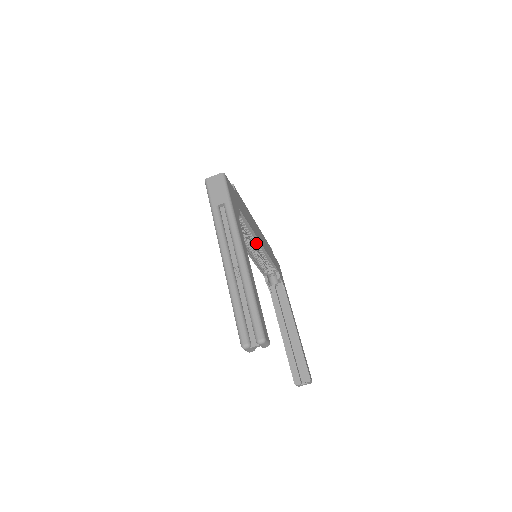
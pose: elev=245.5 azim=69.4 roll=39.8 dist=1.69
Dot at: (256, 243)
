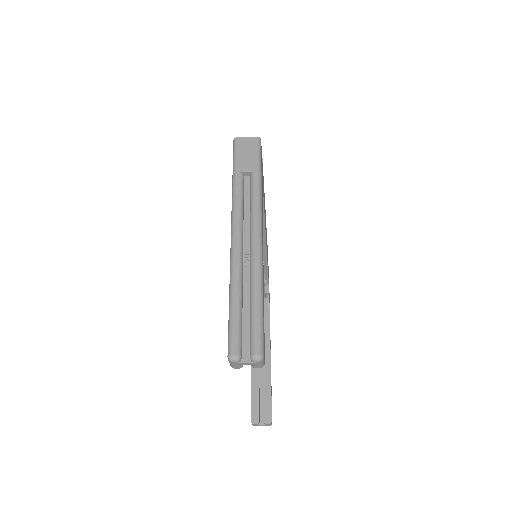
Dot at: occluded
